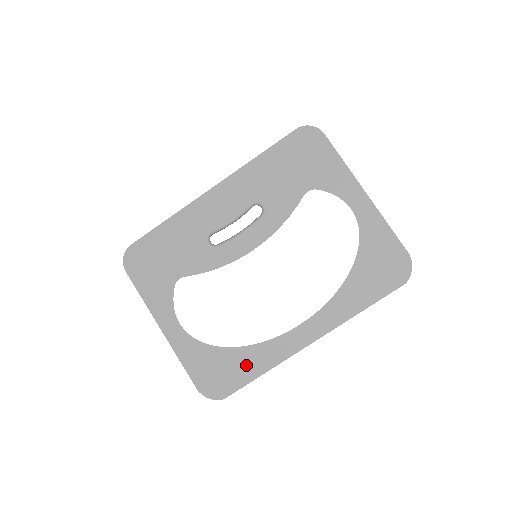
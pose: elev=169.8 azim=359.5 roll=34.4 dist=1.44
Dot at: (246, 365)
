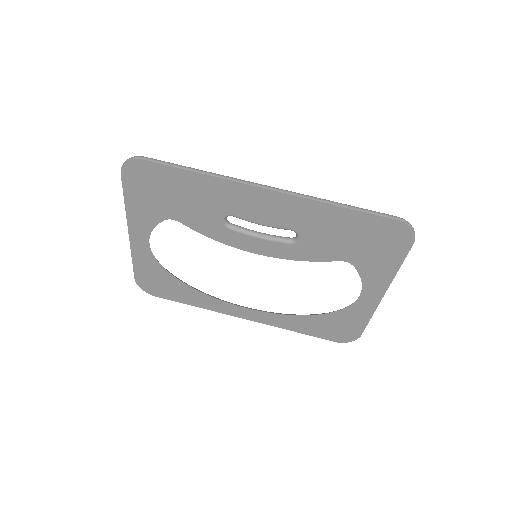
Dot at: (185, 295)
